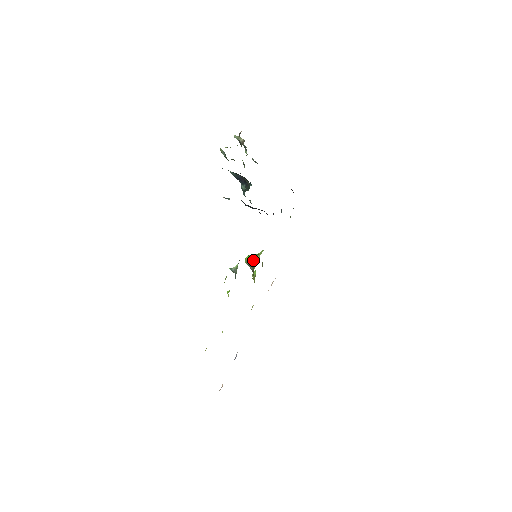
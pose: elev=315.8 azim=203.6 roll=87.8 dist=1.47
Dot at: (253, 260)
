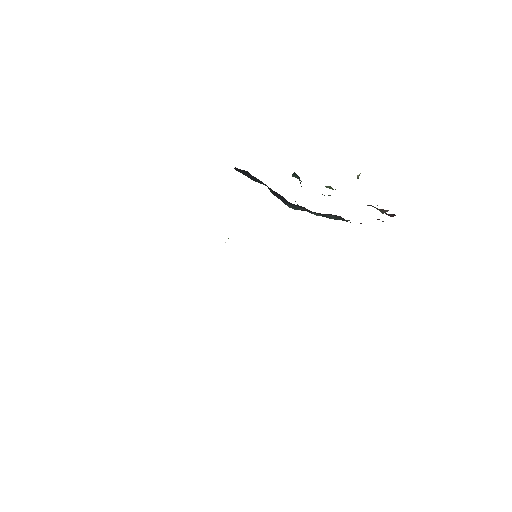
Dot at: (228, 238)
